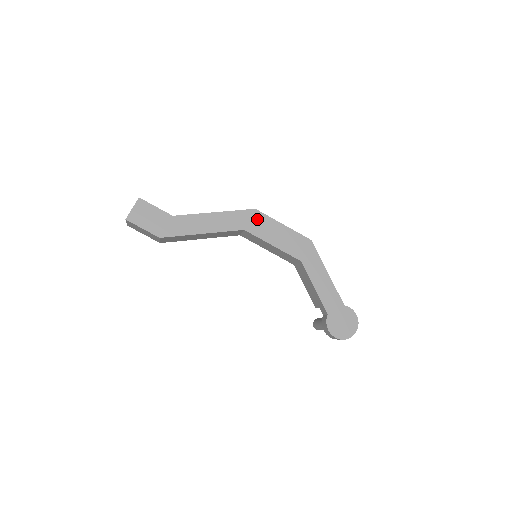
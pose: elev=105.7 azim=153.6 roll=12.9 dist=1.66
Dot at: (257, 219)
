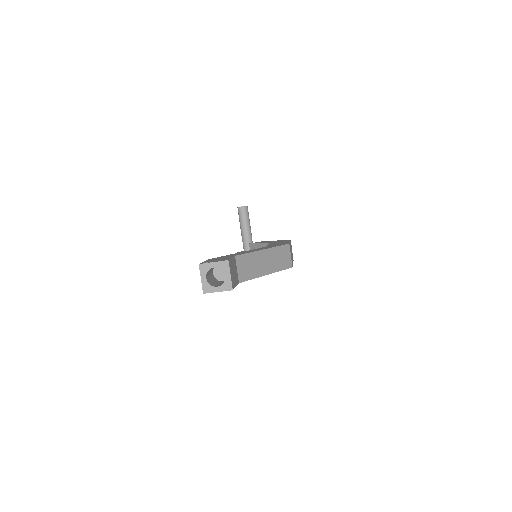
Dot at: occluded
